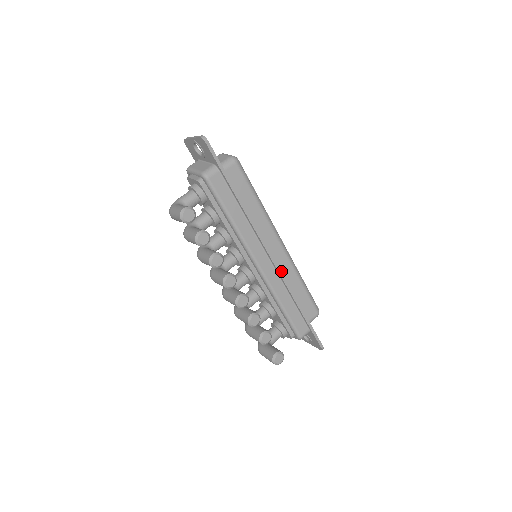
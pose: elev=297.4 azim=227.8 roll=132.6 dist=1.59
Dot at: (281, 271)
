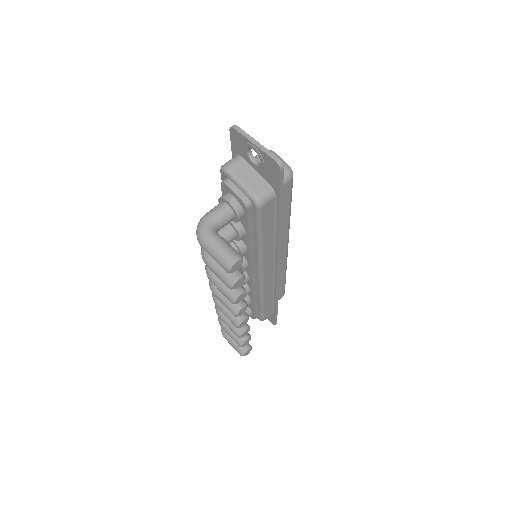
Dot at: occluded
